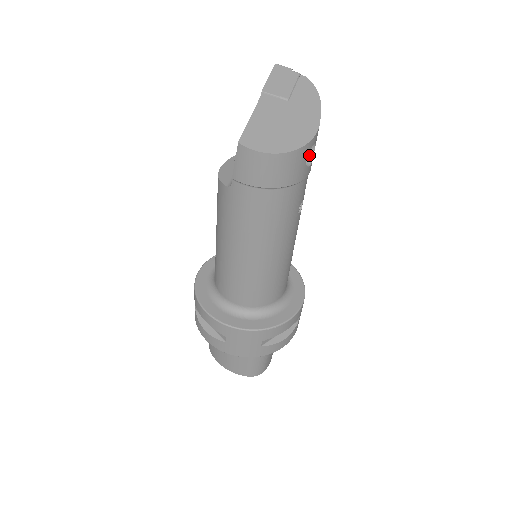
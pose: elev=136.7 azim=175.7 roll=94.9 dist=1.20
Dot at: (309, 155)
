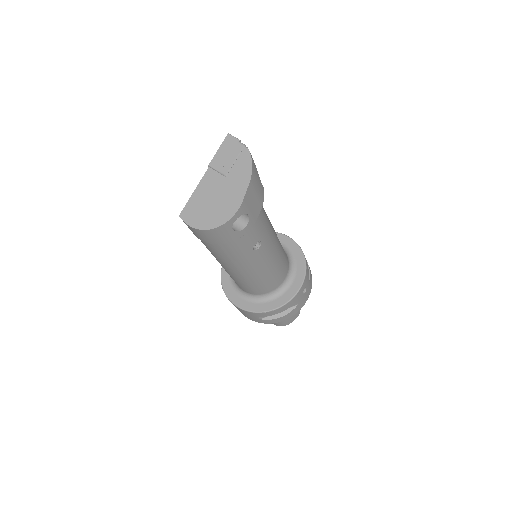
Dot at: (246, 218)
